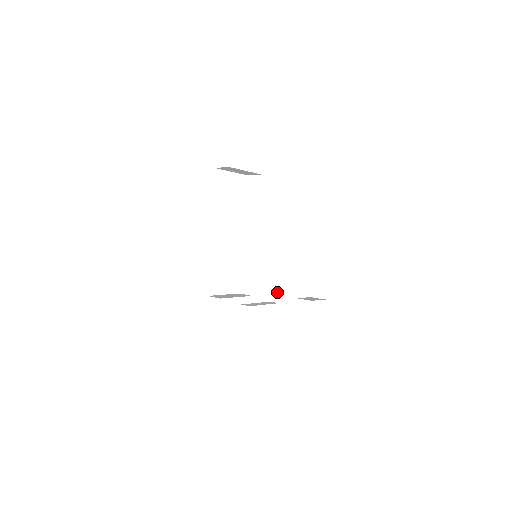
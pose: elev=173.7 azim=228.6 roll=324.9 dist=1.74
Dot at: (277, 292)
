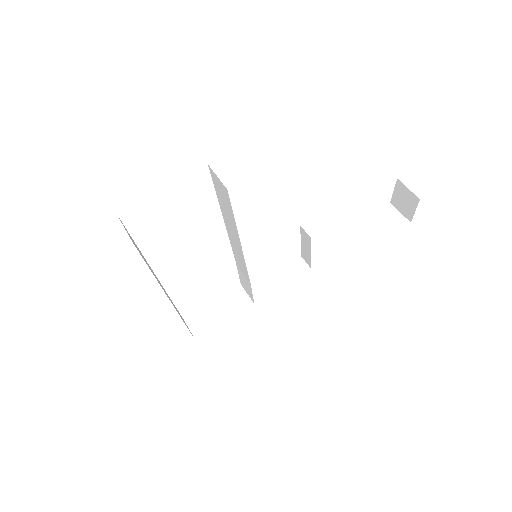
Dot at: (308, 257)
